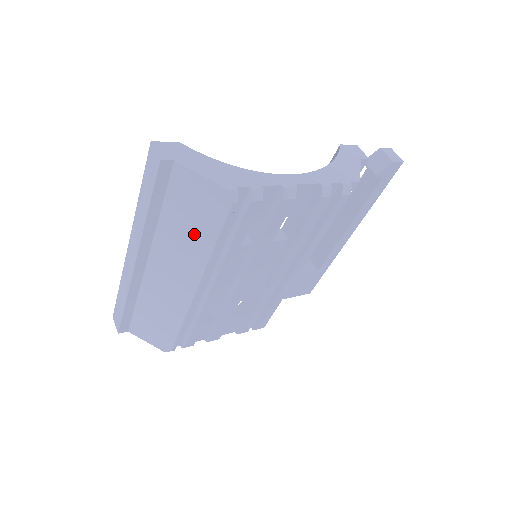
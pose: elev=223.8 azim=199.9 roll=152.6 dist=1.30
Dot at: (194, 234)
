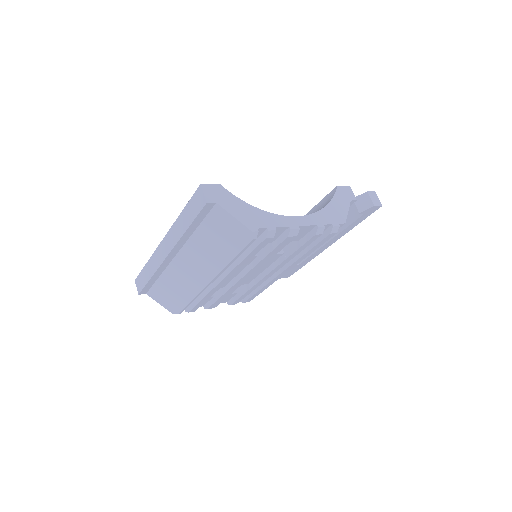
Dot at: (218, 249)
